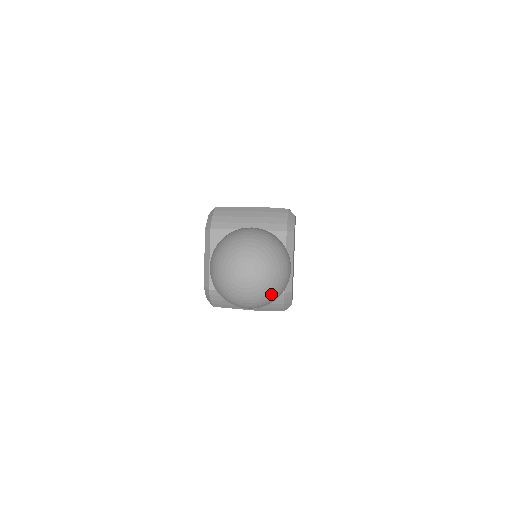
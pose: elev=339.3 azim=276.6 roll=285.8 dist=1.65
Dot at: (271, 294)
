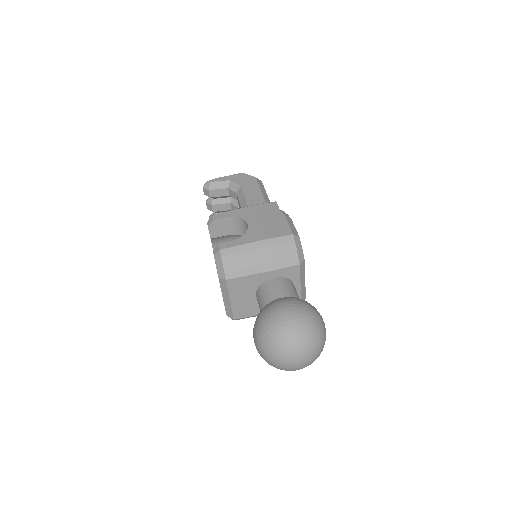
Dot at: occluded
